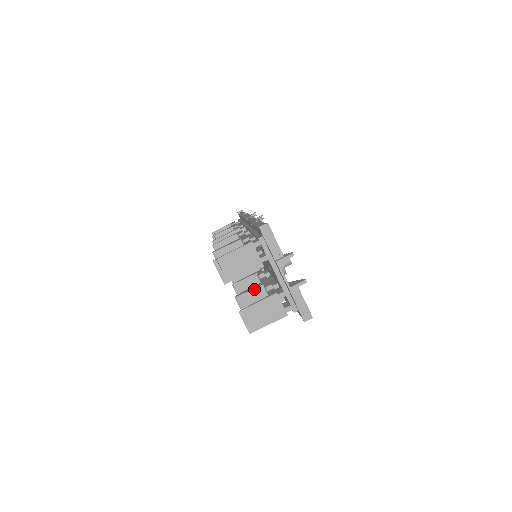
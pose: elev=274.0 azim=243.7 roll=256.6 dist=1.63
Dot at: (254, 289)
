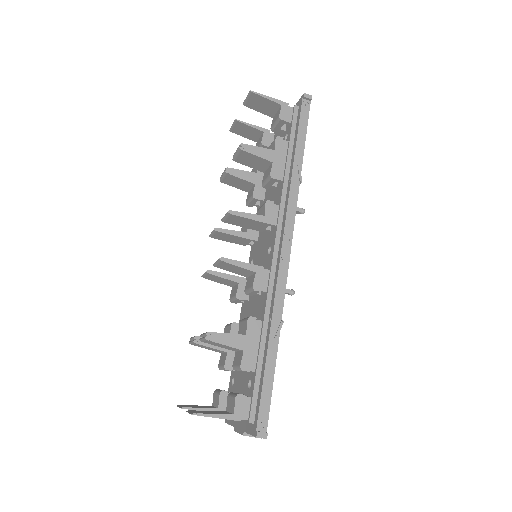
Dot at: (216, 349)
